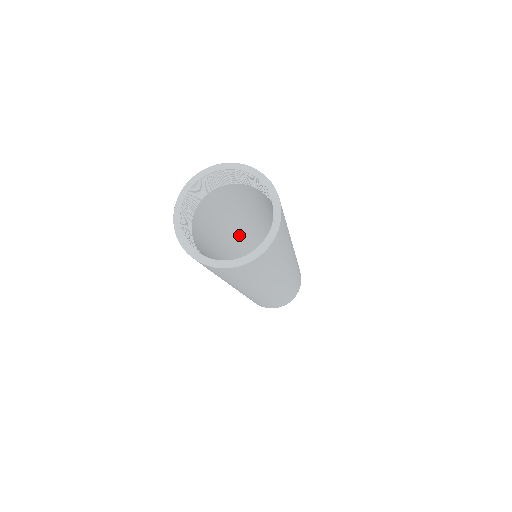
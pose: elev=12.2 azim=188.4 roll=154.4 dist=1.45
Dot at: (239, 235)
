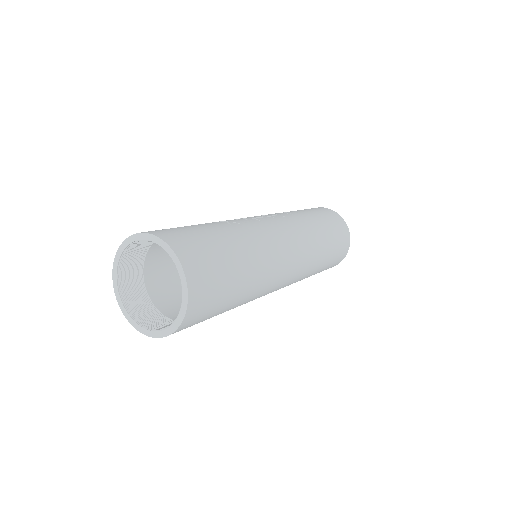
Dot at: occluded
